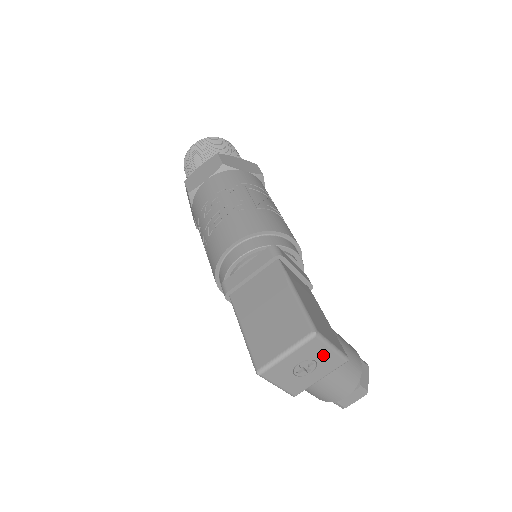
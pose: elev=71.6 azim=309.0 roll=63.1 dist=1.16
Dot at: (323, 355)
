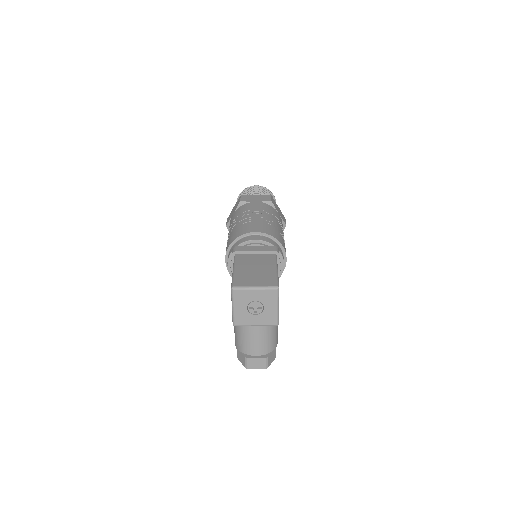
Dot at: (270, 307)
